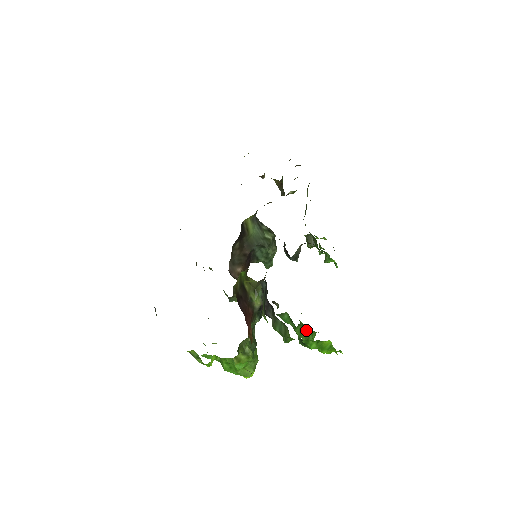
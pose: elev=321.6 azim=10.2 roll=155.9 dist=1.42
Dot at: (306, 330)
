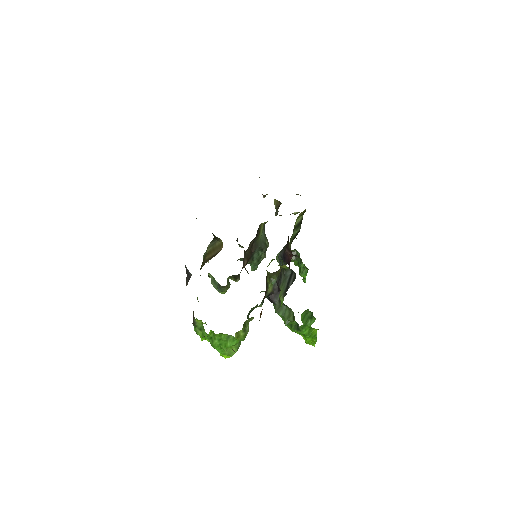
Dot at: (308, 316)
